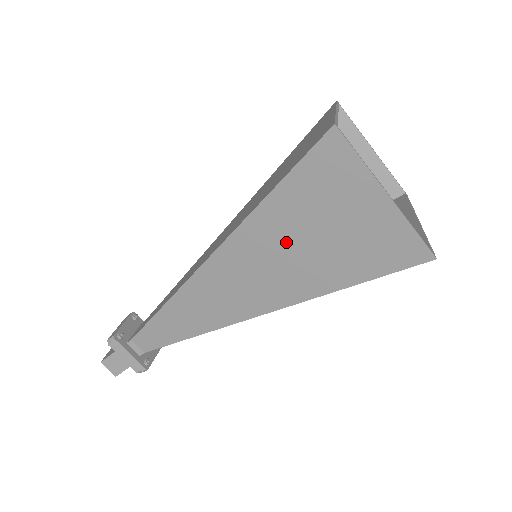
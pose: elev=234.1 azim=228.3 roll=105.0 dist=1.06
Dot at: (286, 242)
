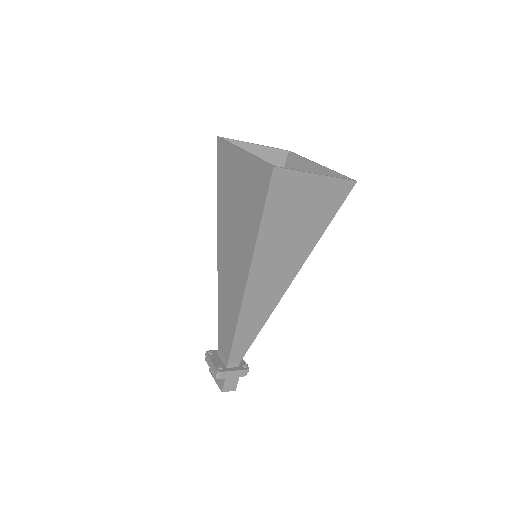
Dot at: (283, 236)
